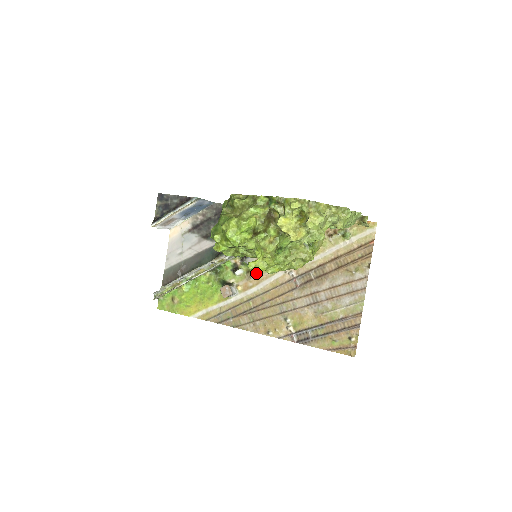
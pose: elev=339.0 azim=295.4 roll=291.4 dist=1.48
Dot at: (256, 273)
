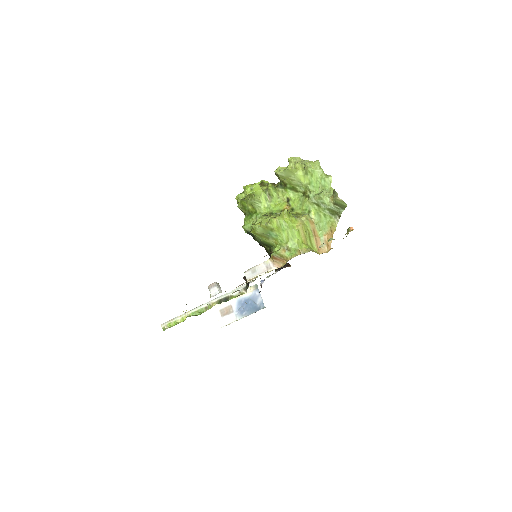
Dot at: occluded
